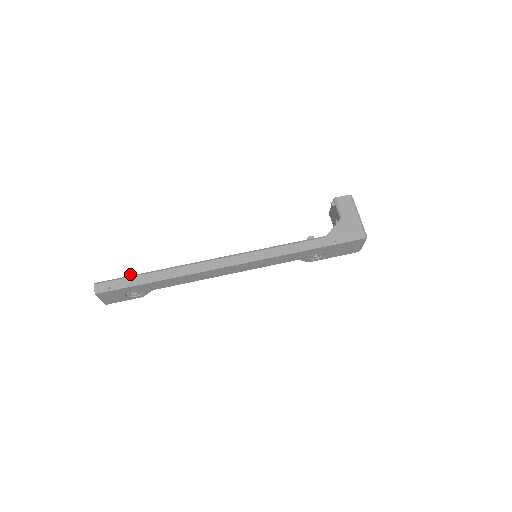
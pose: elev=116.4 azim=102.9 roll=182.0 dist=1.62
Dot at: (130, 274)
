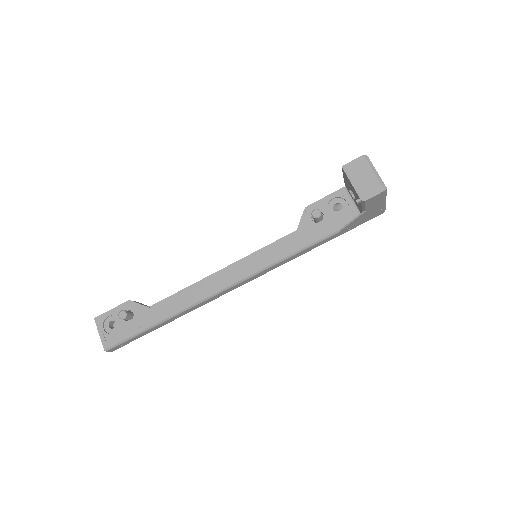
Dot at: occluded
